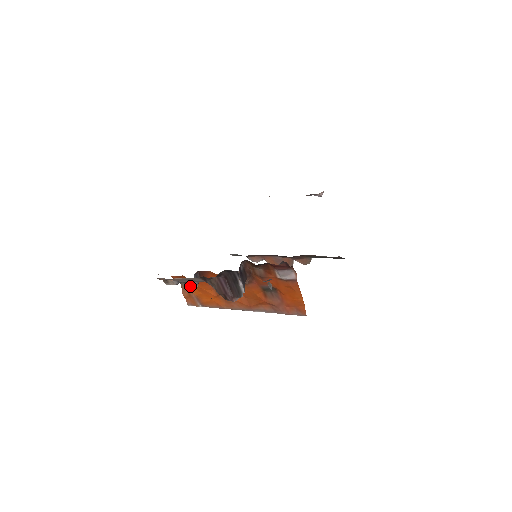
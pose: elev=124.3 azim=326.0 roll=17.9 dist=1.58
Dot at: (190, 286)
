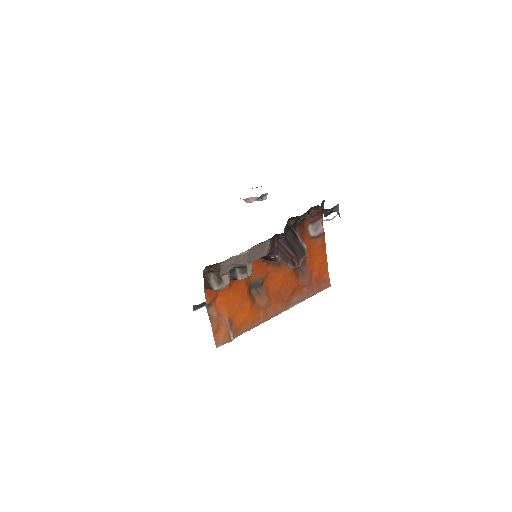
Dot at: (246, 276)
